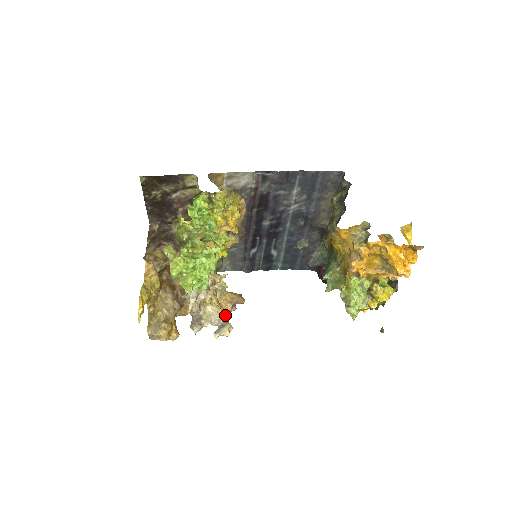
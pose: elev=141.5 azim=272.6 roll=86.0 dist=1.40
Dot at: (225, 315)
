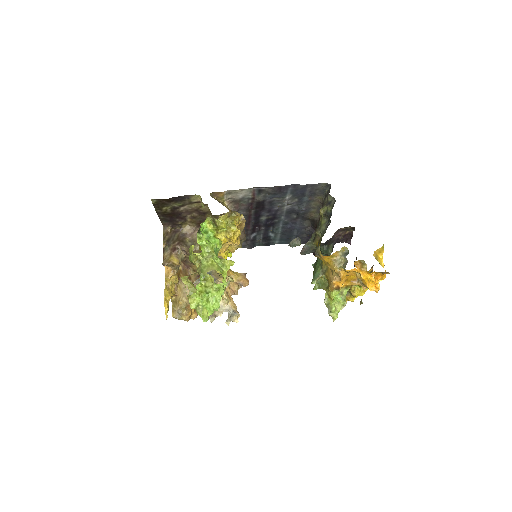
Dot at: (234, 304)
